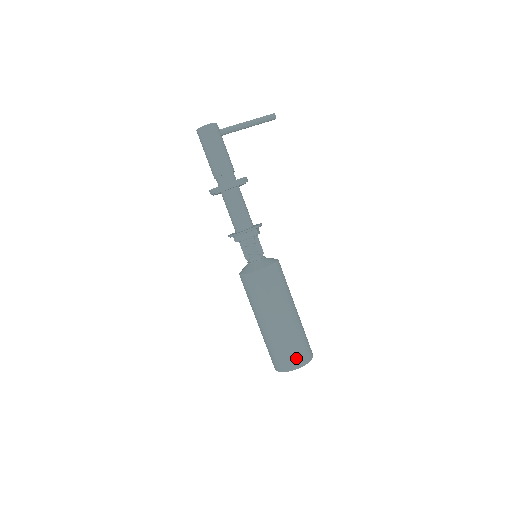
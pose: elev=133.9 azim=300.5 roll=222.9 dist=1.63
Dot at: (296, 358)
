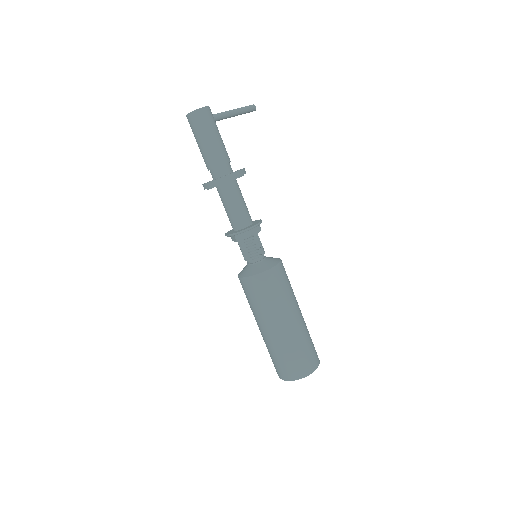
Dot at: (310, 361)
